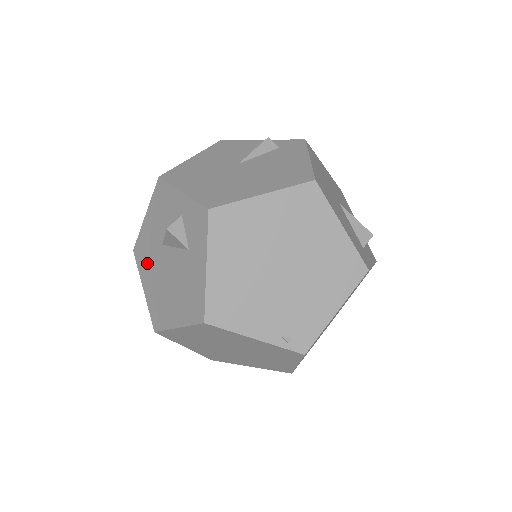
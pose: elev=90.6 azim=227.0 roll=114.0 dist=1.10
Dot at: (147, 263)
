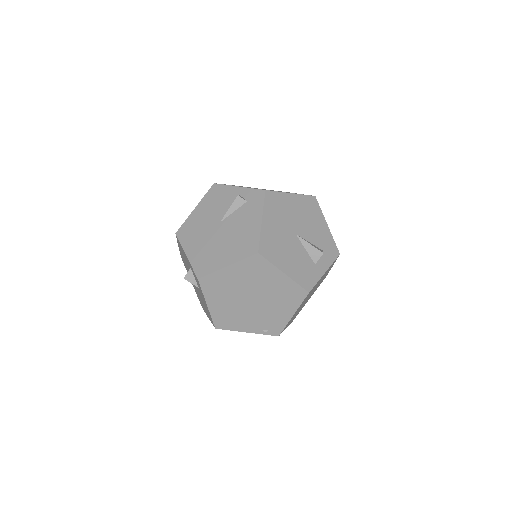
Dot at: occluded
